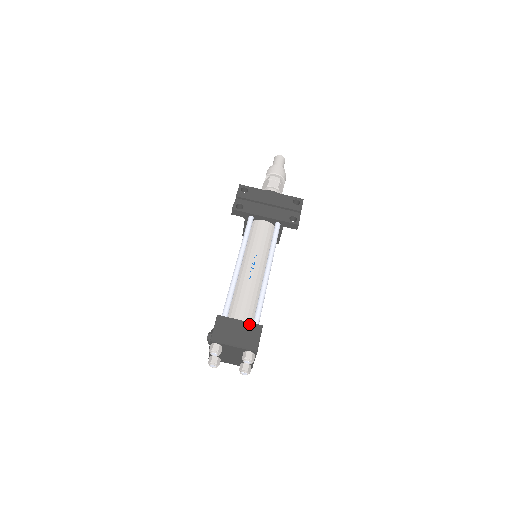
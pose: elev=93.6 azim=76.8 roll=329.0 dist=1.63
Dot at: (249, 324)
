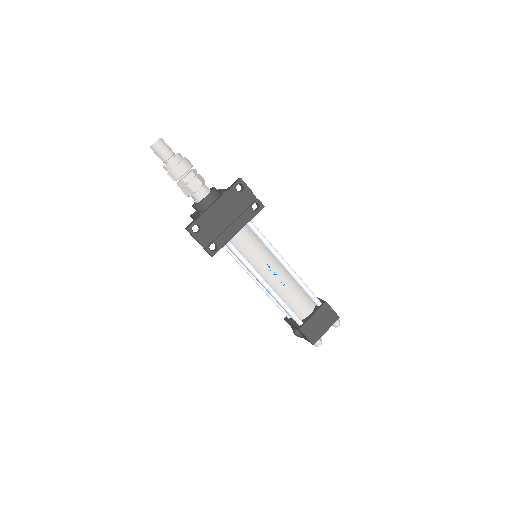
Dot at: (319, 311)
